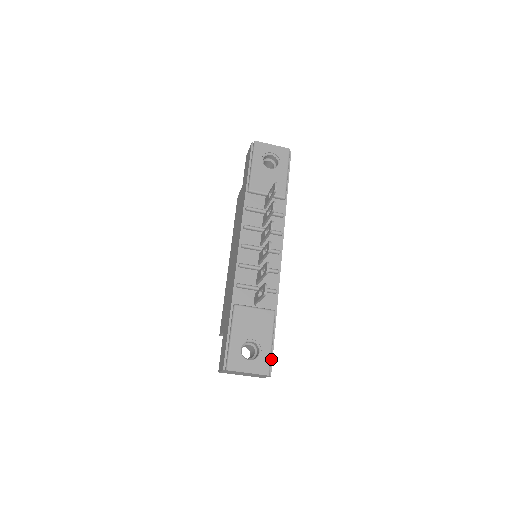
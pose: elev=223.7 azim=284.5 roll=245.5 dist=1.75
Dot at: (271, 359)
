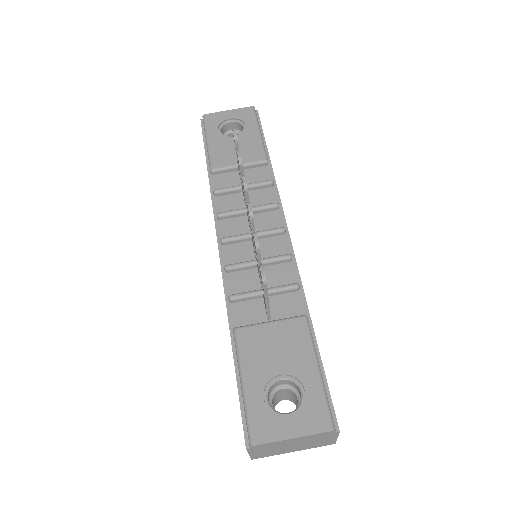
Dot at: (328, 399)
